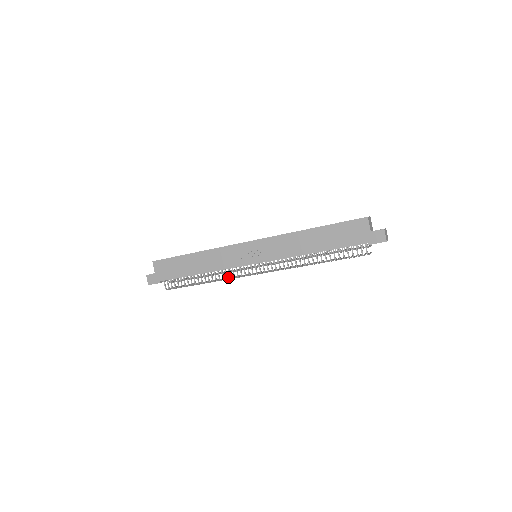
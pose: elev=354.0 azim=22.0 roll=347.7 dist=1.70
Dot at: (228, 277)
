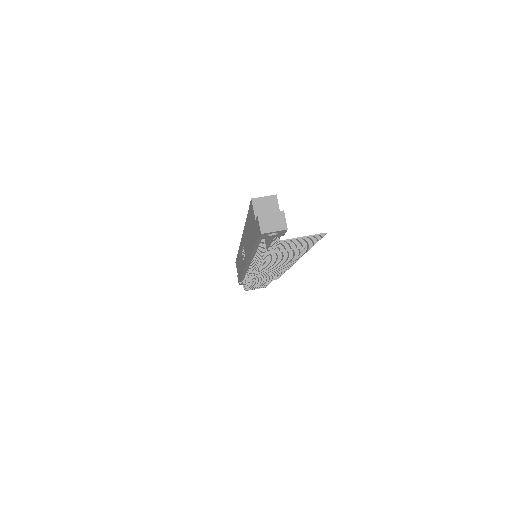
Dot at: occluded
